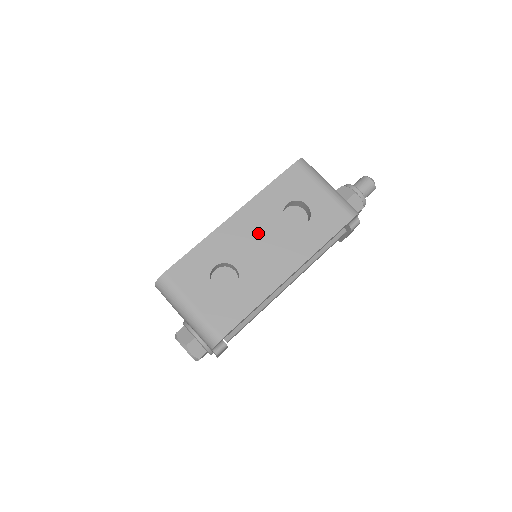
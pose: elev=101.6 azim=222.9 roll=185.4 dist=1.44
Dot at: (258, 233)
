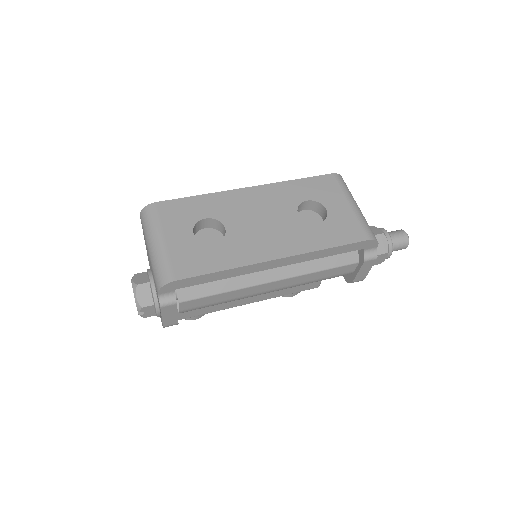
Dot at: (264, 211)
